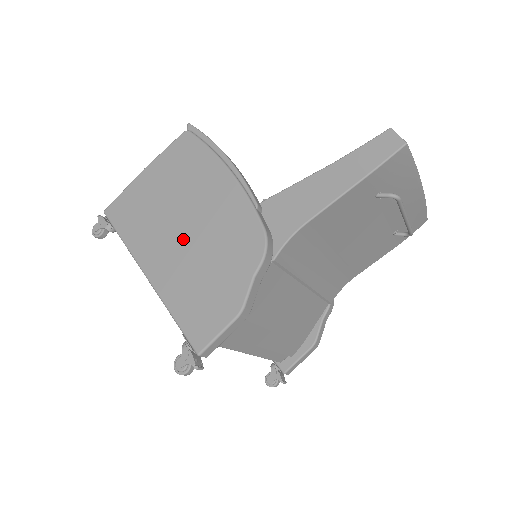
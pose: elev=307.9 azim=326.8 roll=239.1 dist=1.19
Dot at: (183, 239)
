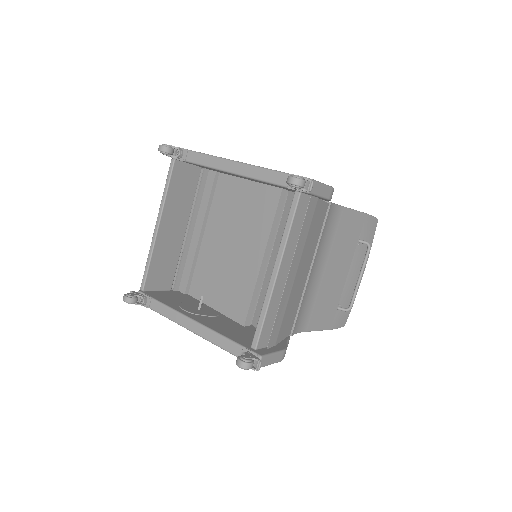
Dot at: occluded
